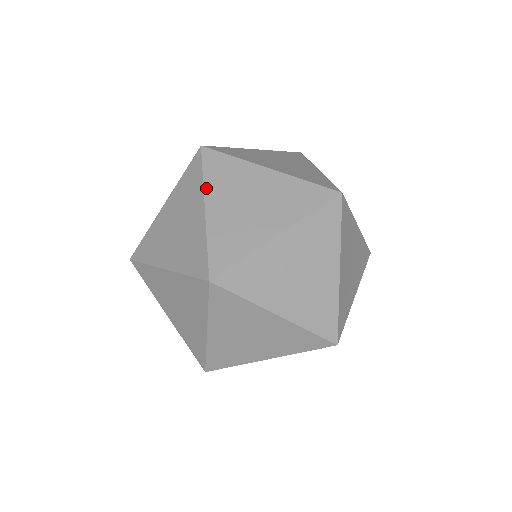
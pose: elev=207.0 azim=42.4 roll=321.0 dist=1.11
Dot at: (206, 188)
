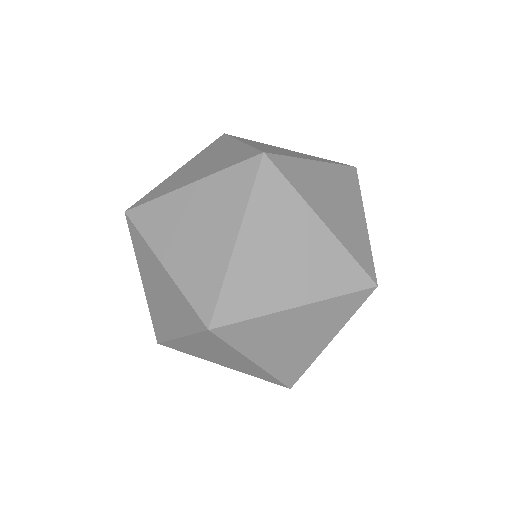
Dot at: (245, 353)
